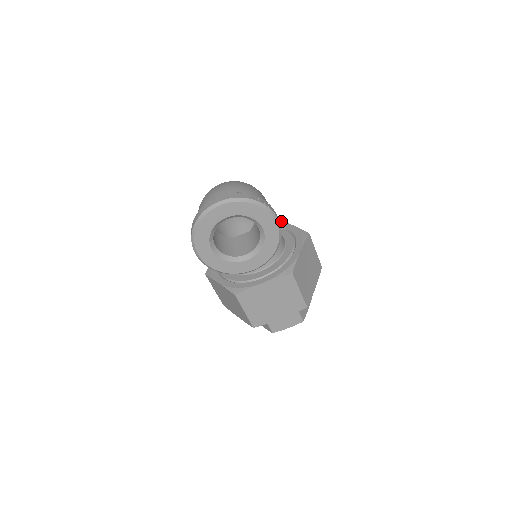
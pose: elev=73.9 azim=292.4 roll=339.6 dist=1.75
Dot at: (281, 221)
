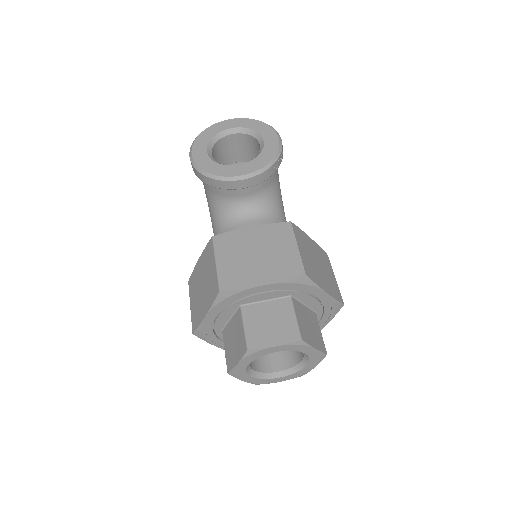
Dot at: occluded
